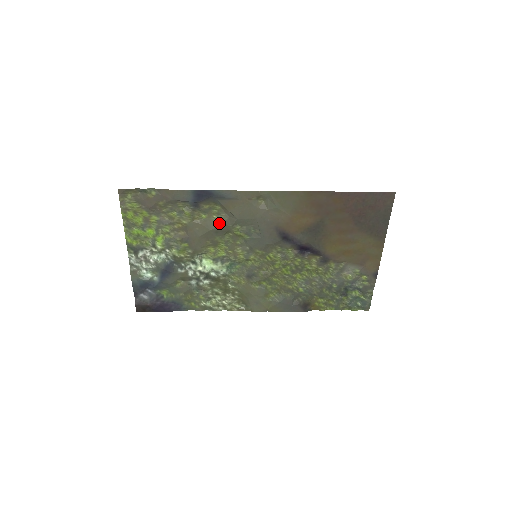
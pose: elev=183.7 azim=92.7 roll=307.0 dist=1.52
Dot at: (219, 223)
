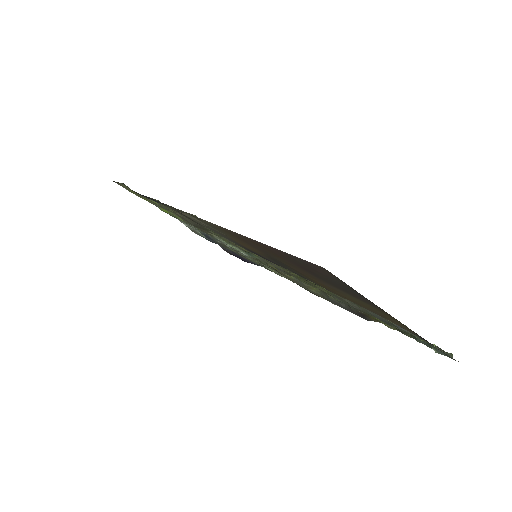
Dot at: (192, 221)
